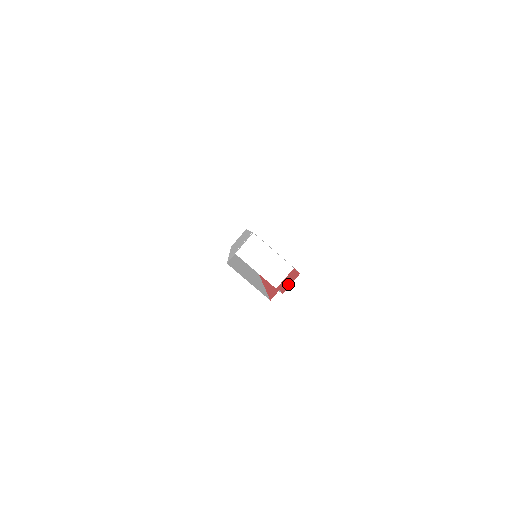
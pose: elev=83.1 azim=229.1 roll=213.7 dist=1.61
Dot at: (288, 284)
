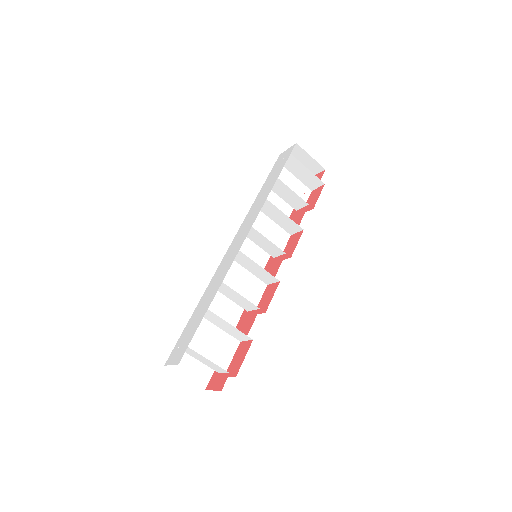
Dot at: (232, 368)
